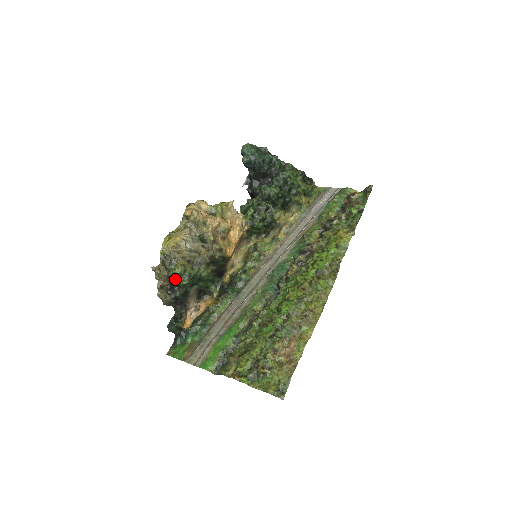
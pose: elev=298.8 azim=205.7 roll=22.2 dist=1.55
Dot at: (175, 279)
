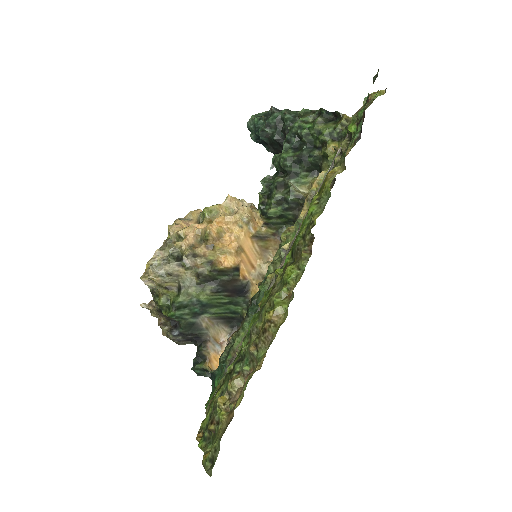
Dot at: (162, 312)
